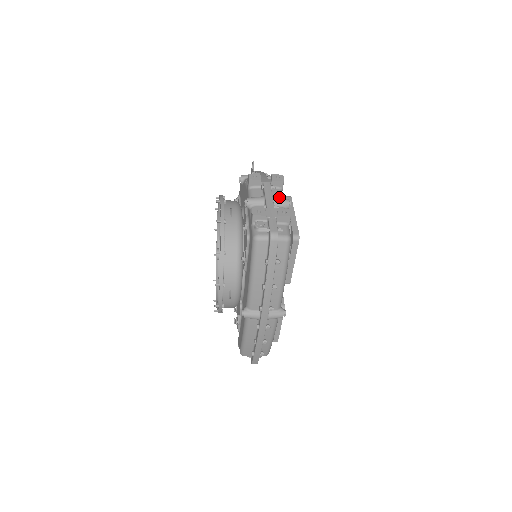
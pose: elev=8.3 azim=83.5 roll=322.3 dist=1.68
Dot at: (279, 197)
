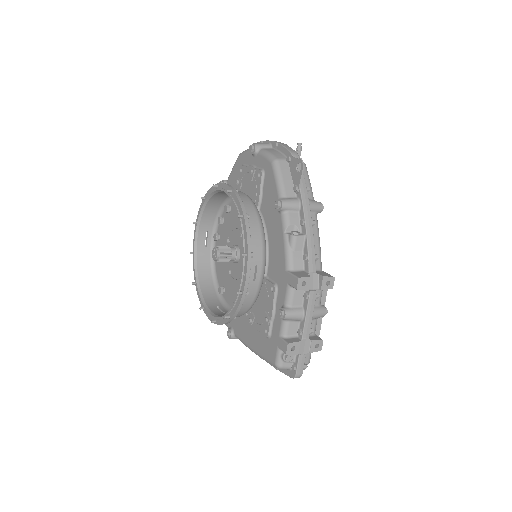
Dot at: (318, 303)
